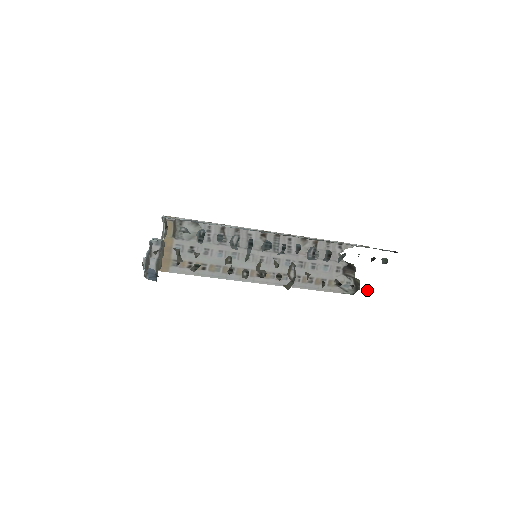
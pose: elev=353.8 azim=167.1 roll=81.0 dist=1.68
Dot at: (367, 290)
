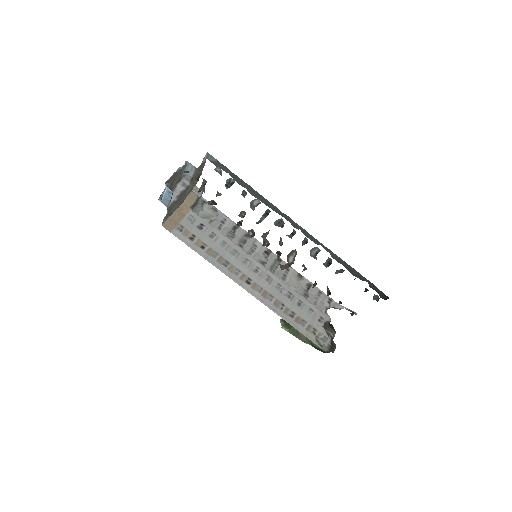
Dot at: (352, 314)
